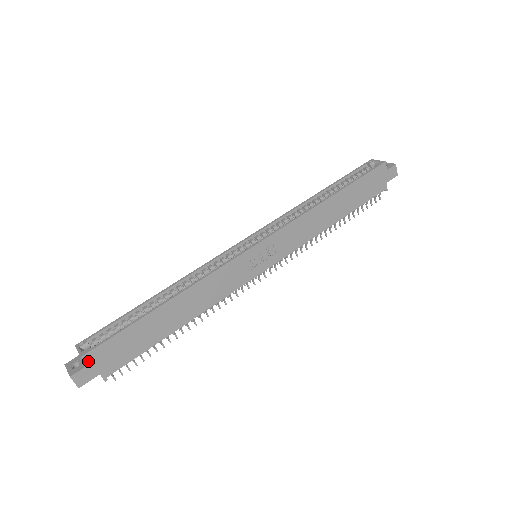
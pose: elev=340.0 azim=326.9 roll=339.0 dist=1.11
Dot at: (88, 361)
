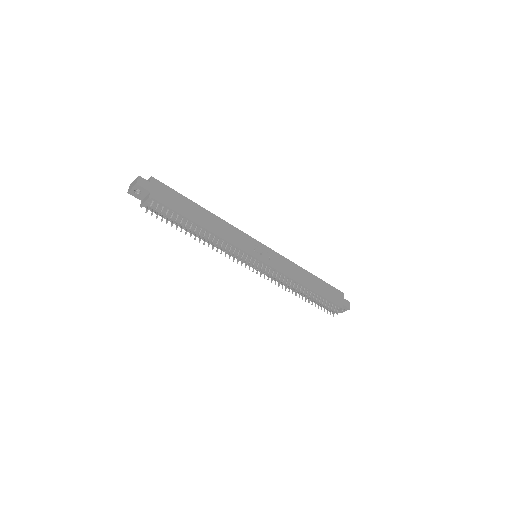
Dot at: (152, 181)
